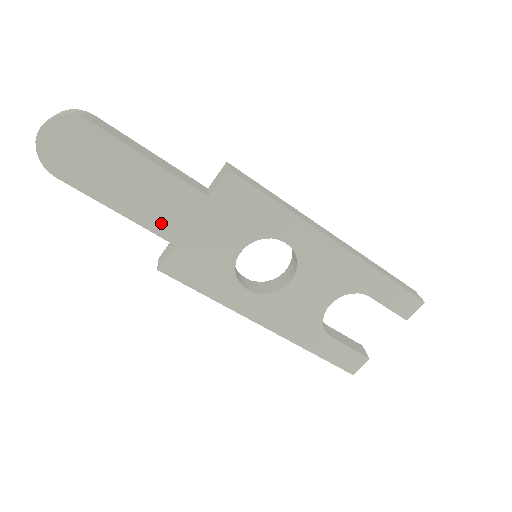
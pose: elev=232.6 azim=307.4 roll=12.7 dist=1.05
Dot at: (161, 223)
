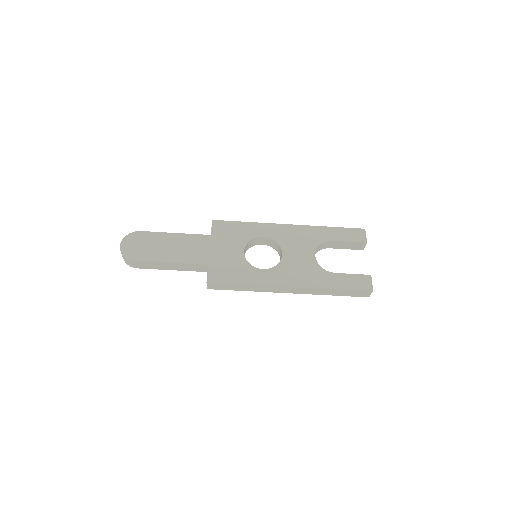
Dot at: (195, 258)
